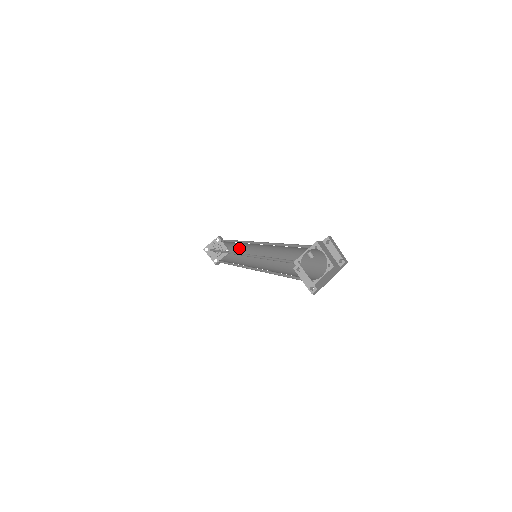
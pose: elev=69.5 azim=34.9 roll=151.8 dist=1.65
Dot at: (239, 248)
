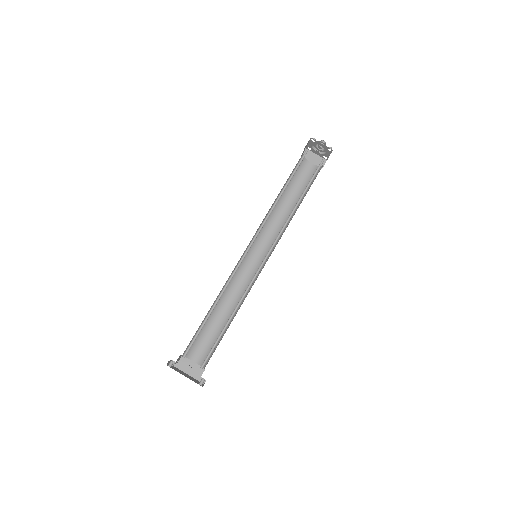
Dot at: occluded
